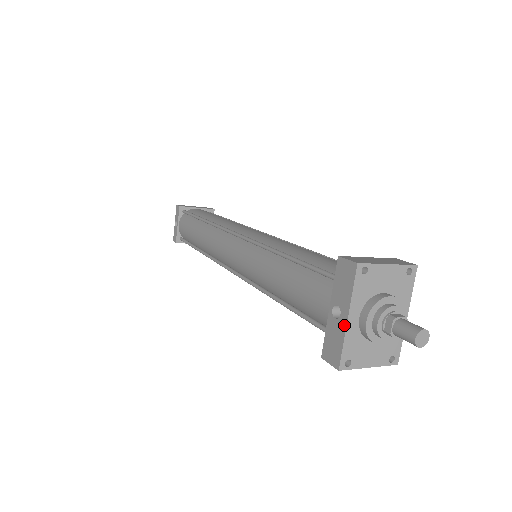
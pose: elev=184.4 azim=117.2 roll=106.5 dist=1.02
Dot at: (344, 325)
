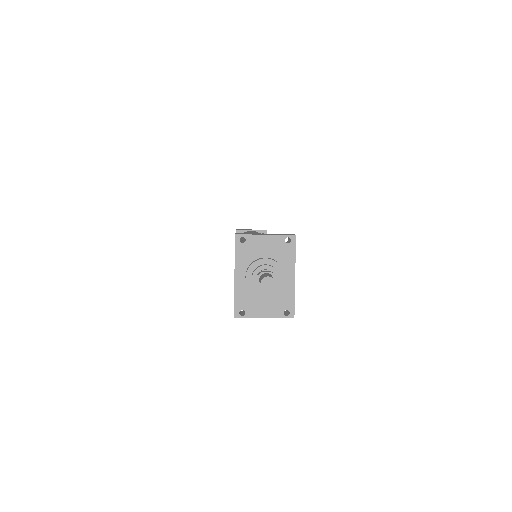
Dot at: (234, 283)
